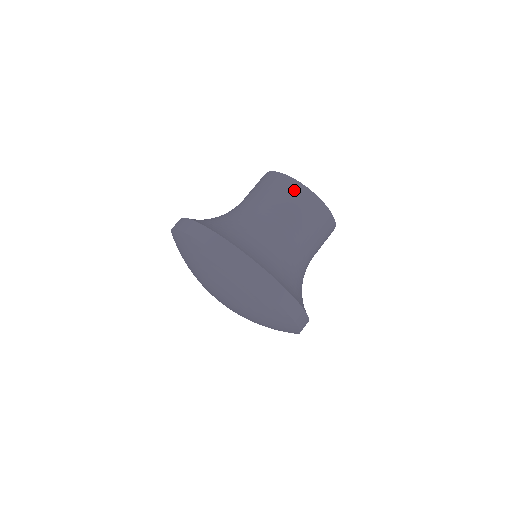
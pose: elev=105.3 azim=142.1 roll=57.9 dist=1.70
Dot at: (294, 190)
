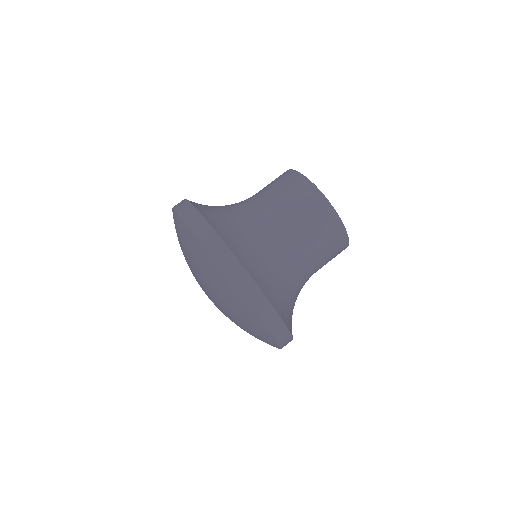
Dot at: (303, 189)
